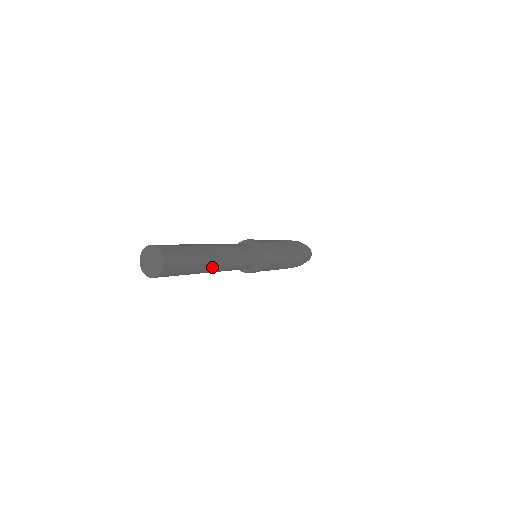
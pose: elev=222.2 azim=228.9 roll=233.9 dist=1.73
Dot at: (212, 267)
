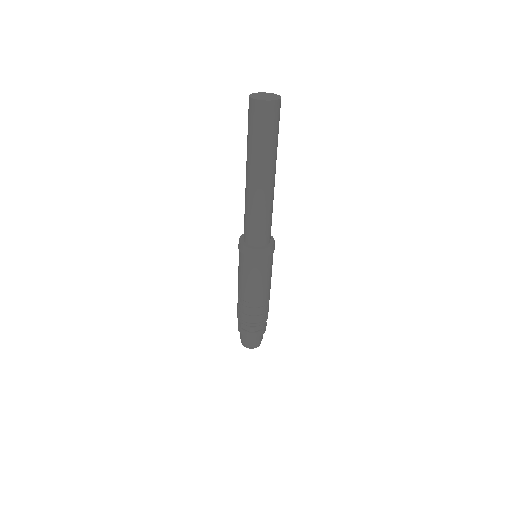
Dot at: (267, 176)
